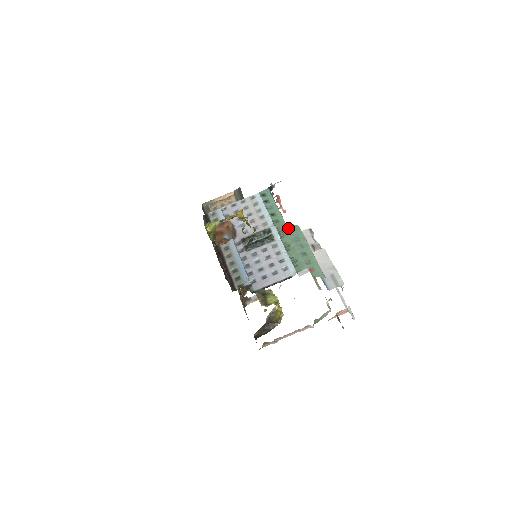
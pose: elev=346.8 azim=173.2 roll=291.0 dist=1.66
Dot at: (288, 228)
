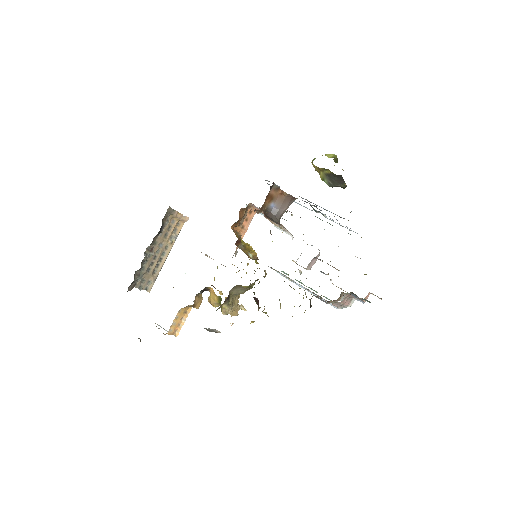
Dot at: occluded
